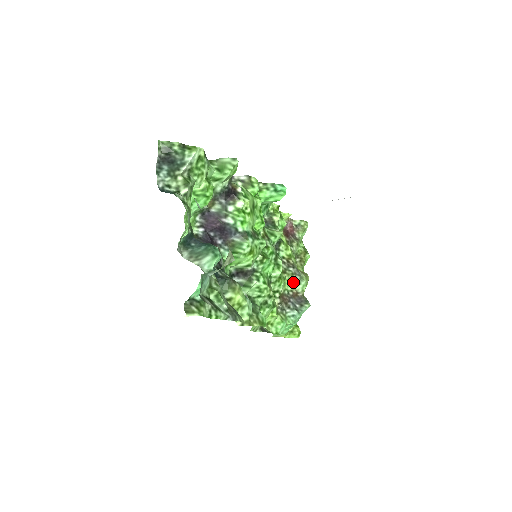
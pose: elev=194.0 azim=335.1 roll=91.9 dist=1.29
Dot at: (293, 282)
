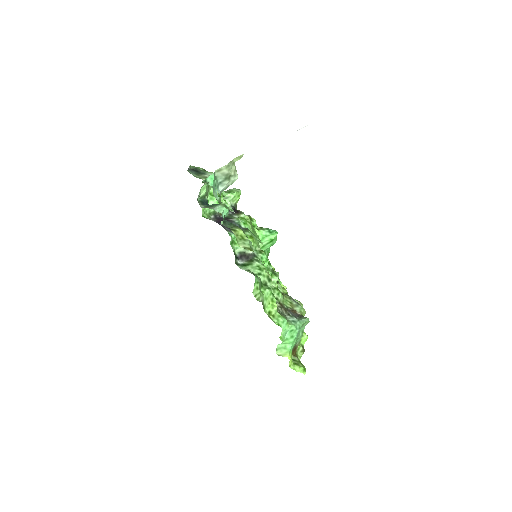
Dot at: (291, 303)
